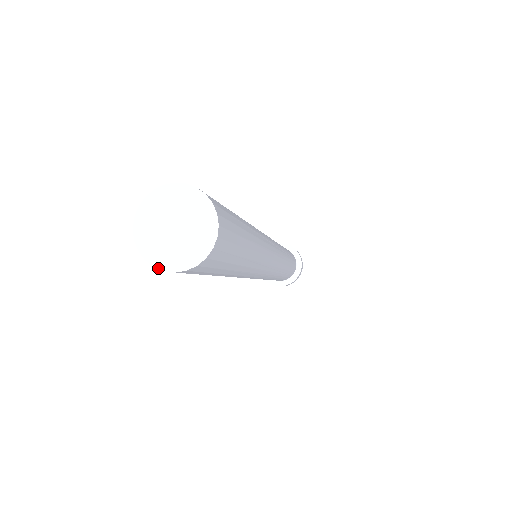
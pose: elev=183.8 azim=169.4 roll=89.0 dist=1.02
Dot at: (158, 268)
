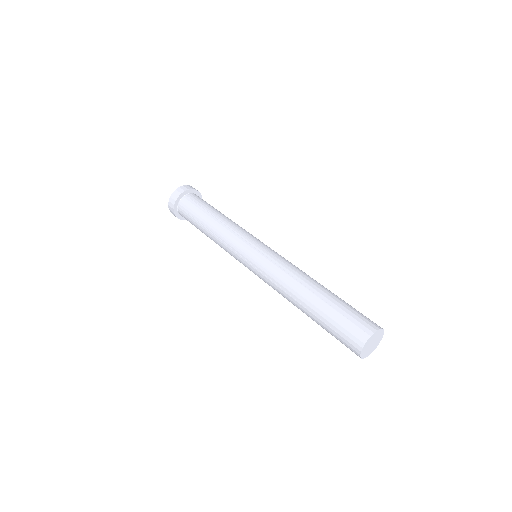
Dot at: (361, 357)
